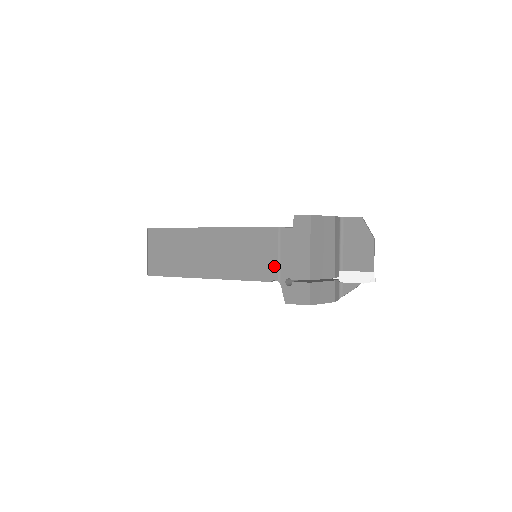
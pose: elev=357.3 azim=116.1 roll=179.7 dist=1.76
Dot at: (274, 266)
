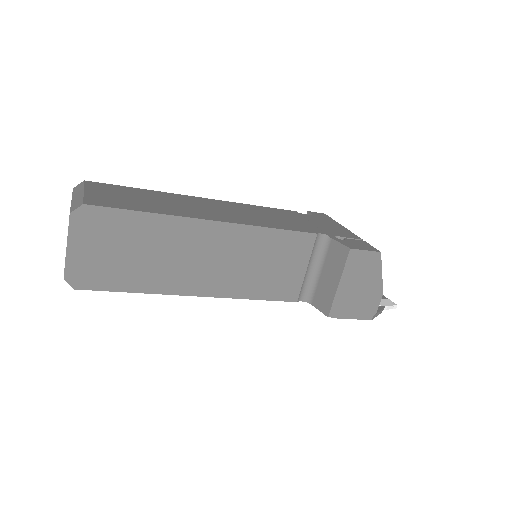
Dot at: (313, 226)
